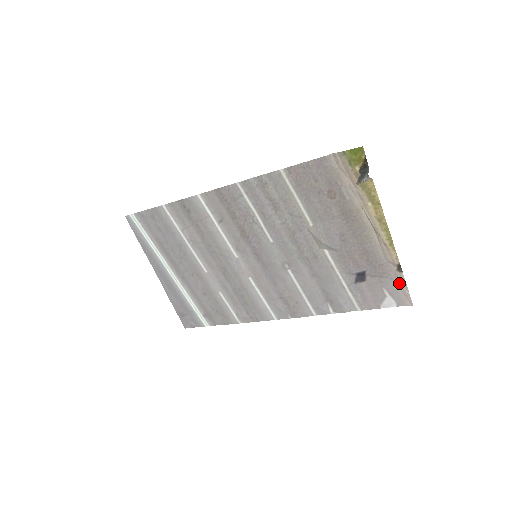
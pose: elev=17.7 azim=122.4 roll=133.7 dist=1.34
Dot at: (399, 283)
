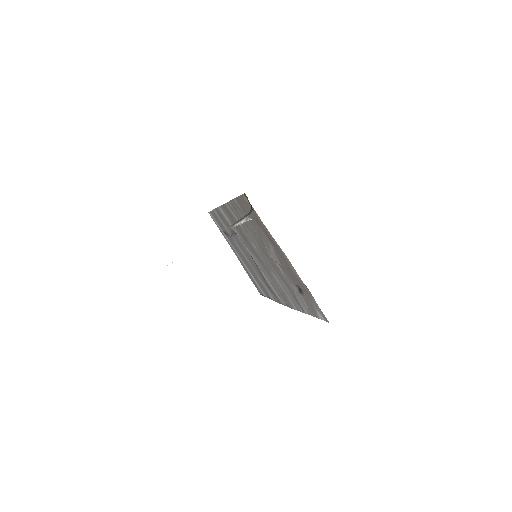
Dot at: occluded
